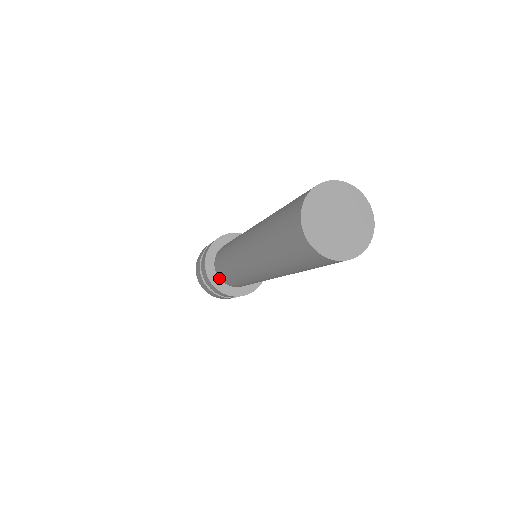
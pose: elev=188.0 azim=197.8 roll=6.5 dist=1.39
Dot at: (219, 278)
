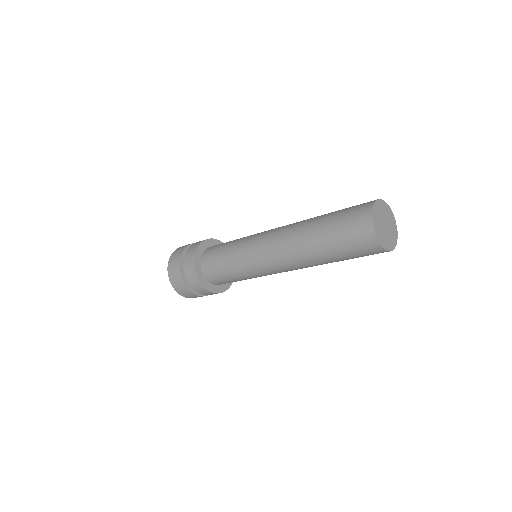
Dot at: (208, 281)
